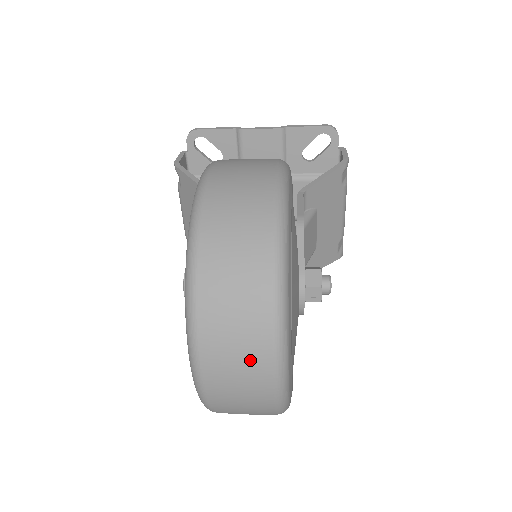
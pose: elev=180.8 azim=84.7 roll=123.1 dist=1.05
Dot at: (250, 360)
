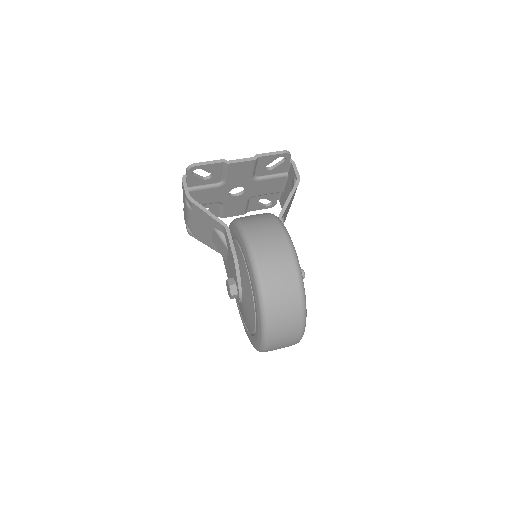
Dot at: (290, 342)
